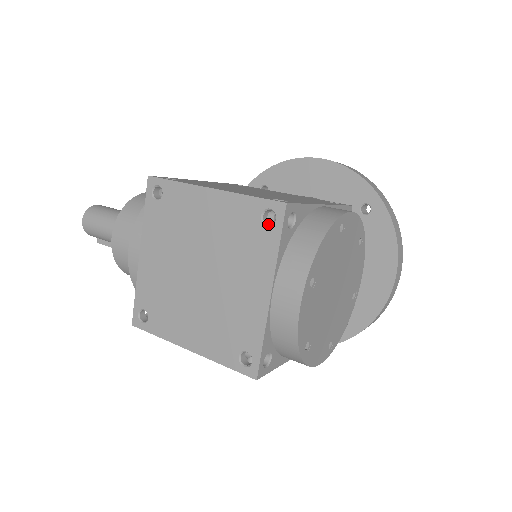
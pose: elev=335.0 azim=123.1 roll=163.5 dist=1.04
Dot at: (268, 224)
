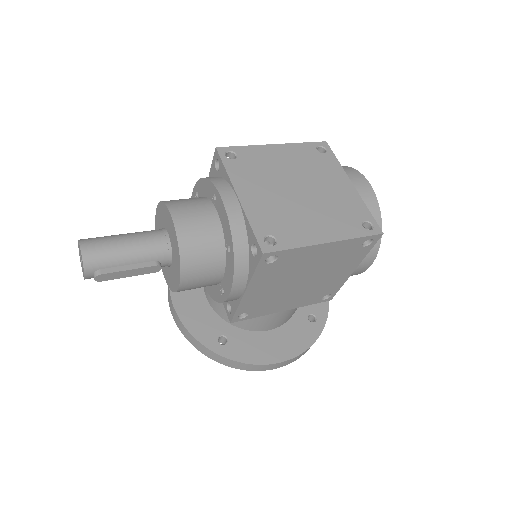
Dot at: (323, 153)
